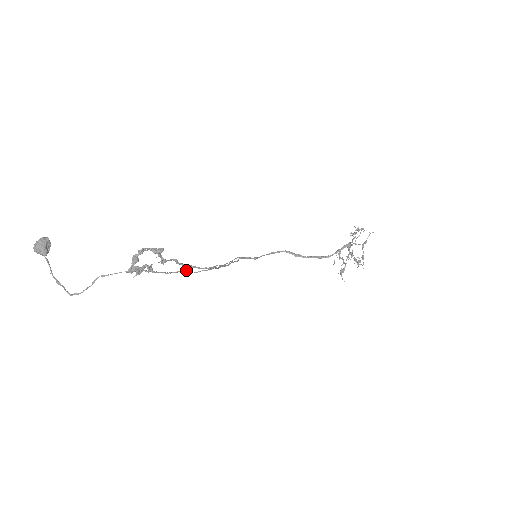
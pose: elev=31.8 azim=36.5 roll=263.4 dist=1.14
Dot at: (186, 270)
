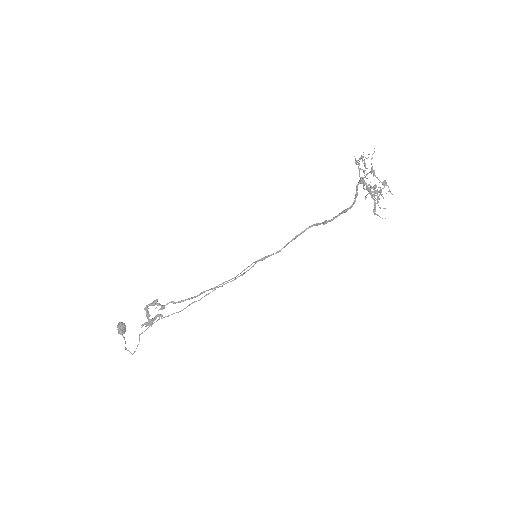
Dot at: (192, 302)
